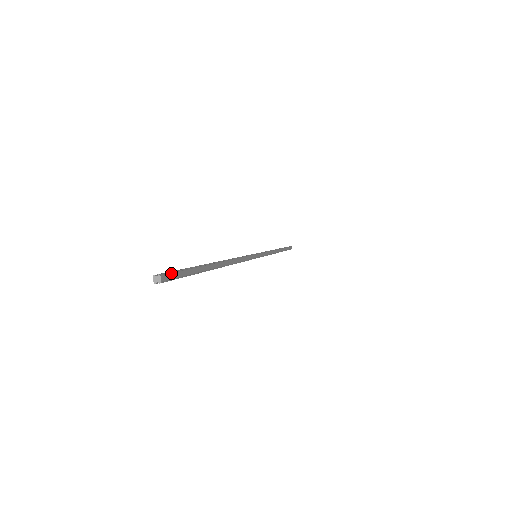
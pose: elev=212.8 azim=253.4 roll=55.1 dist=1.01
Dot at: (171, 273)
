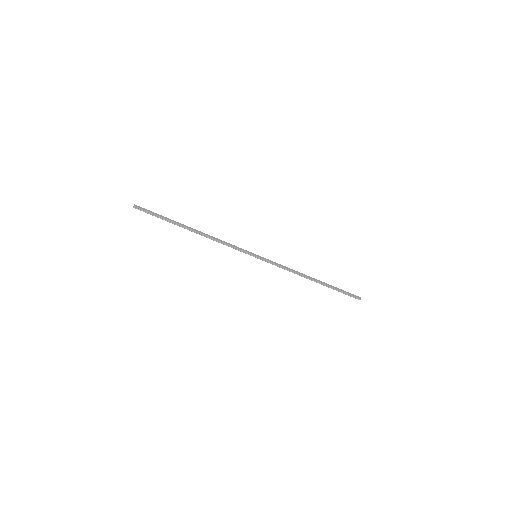
Dot at: (143, 208)
